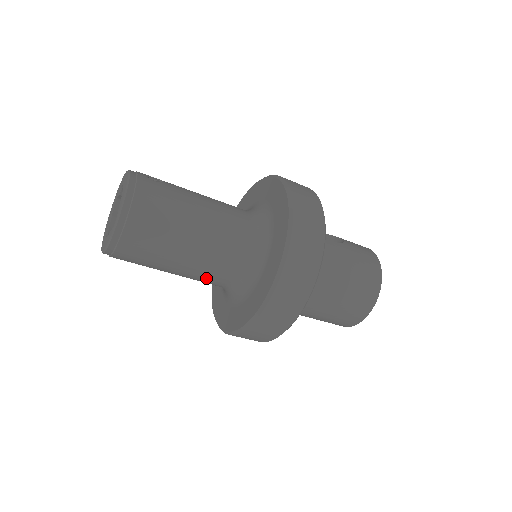
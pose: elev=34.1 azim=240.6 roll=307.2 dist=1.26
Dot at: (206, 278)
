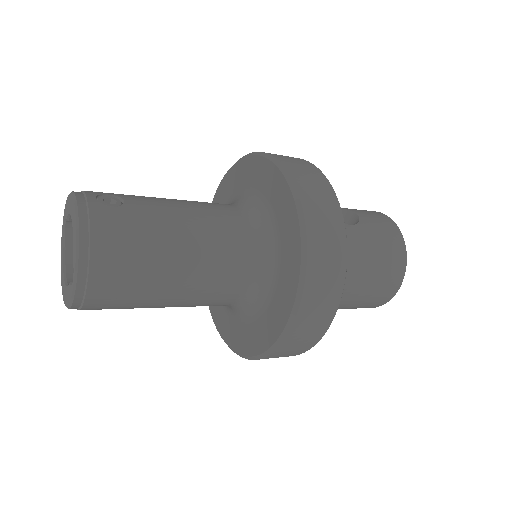
Dot at: (202, 305)
